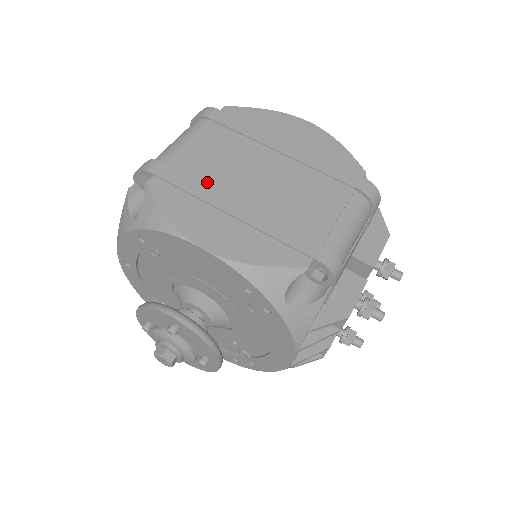
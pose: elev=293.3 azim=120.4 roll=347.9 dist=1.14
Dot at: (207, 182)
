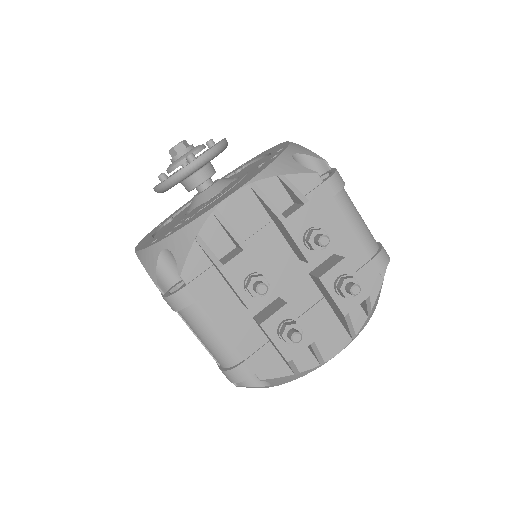
Dot at: occluded
